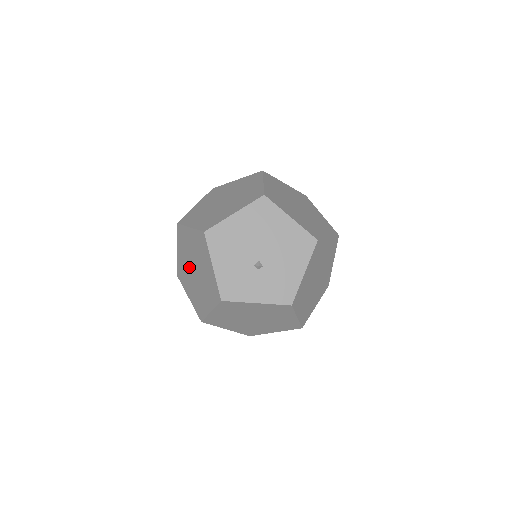
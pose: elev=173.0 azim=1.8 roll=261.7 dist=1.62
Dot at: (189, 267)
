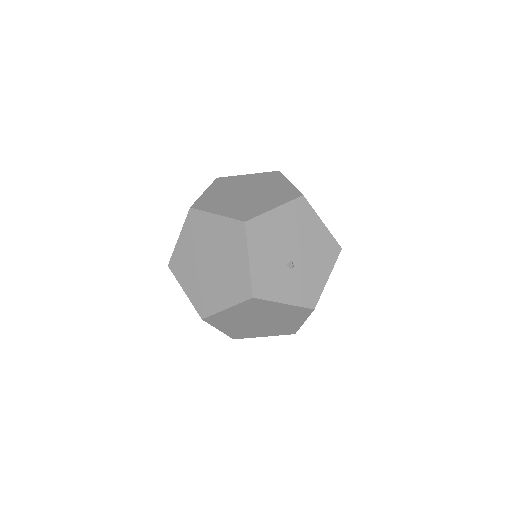
Dot at: (199, 257)
